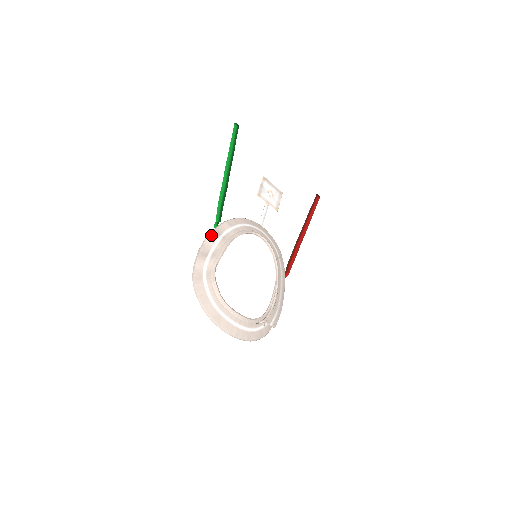
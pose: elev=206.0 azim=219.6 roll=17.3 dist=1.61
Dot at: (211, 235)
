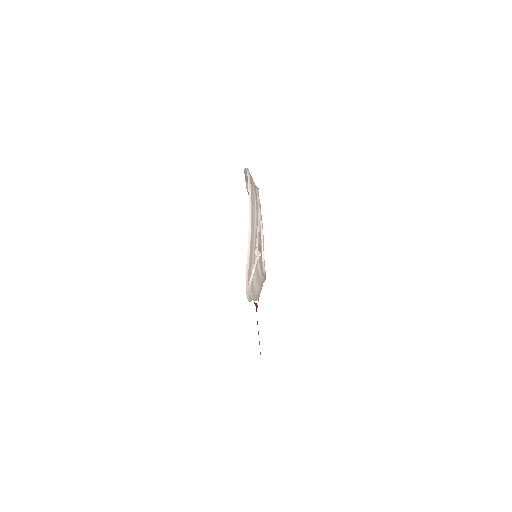
Dot at: occluded
